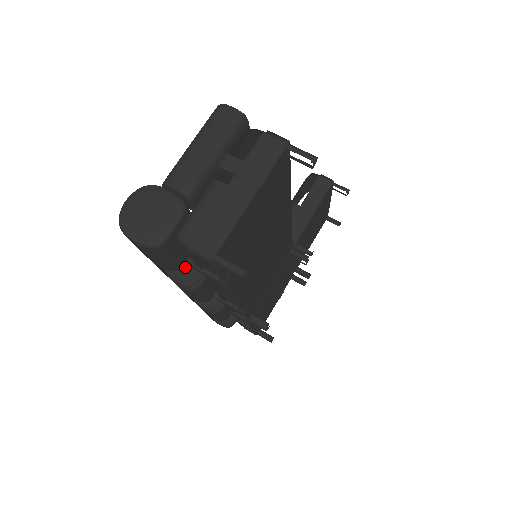
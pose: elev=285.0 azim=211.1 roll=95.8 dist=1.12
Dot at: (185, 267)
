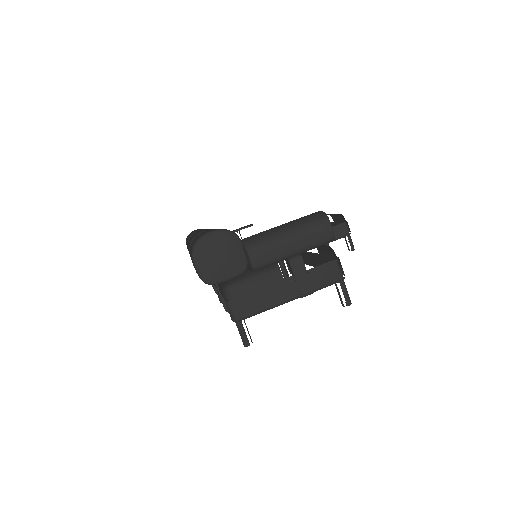
Dot at: occluded
